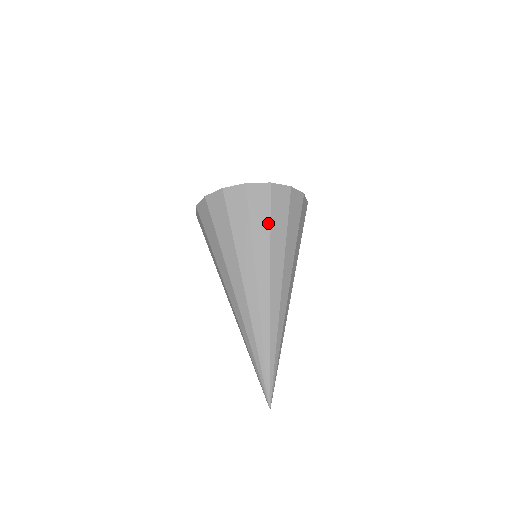
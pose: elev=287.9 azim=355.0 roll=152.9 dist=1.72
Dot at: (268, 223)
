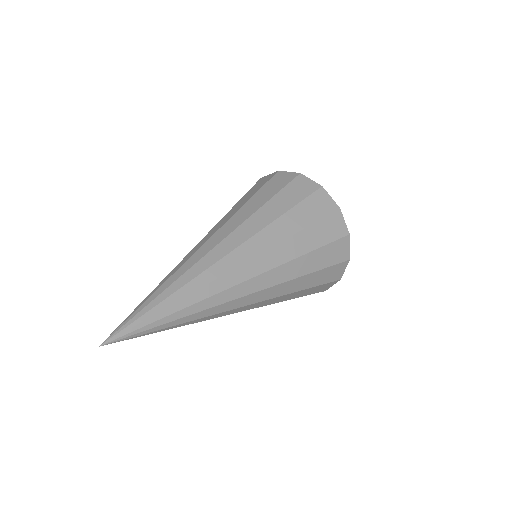
Dot at: (270, 197)
